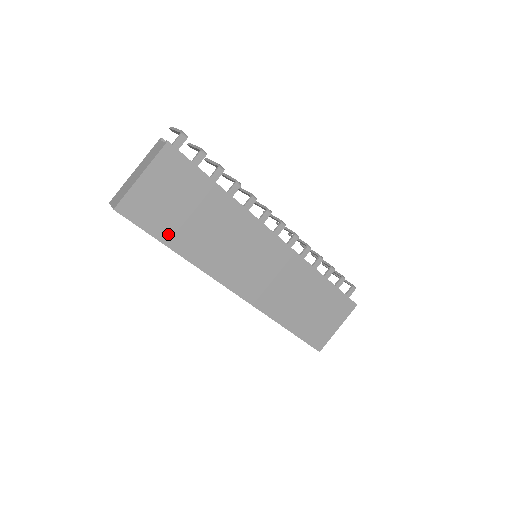
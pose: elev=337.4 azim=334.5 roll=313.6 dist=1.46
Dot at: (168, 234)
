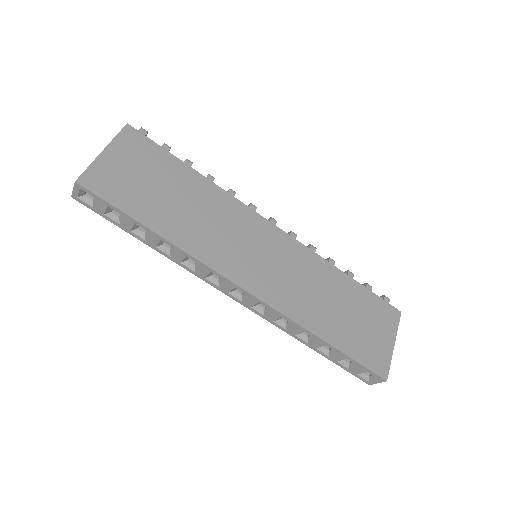
Dot at: (144, 212)
